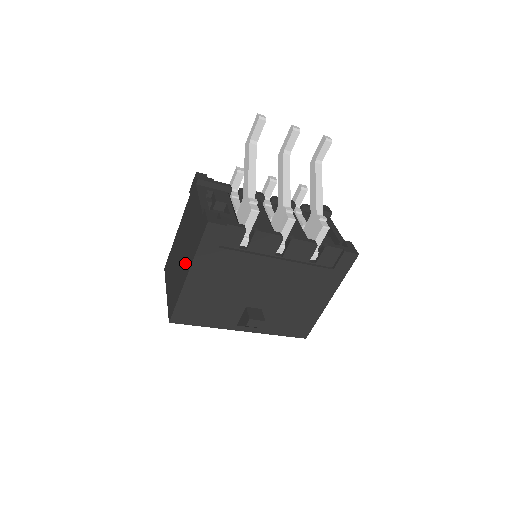
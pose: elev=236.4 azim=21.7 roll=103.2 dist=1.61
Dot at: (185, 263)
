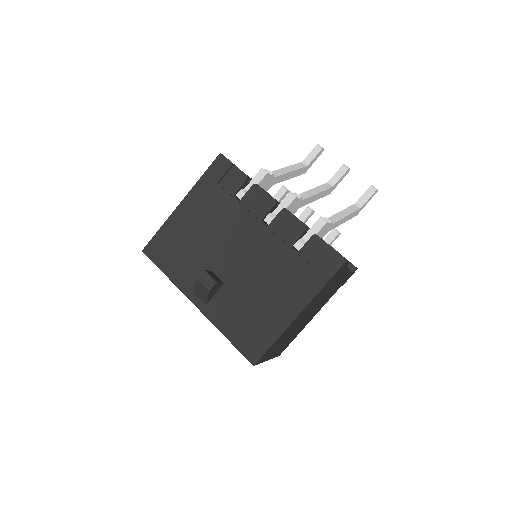
Dot at: occluded
